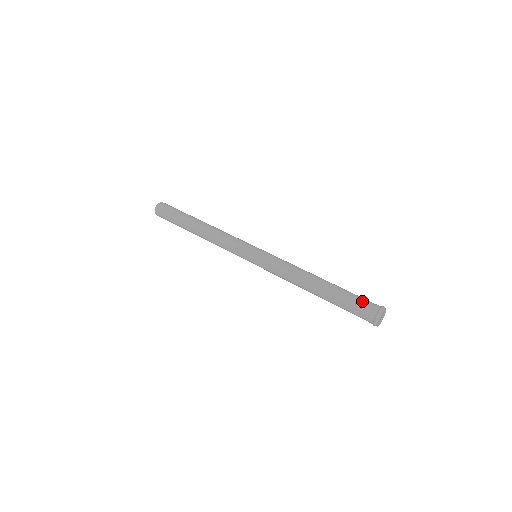
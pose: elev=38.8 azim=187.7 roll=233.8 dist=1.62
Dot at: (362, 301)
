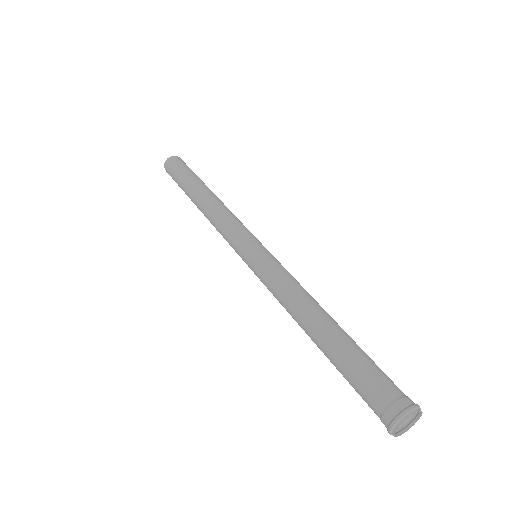
Dot at: (374, 387)
